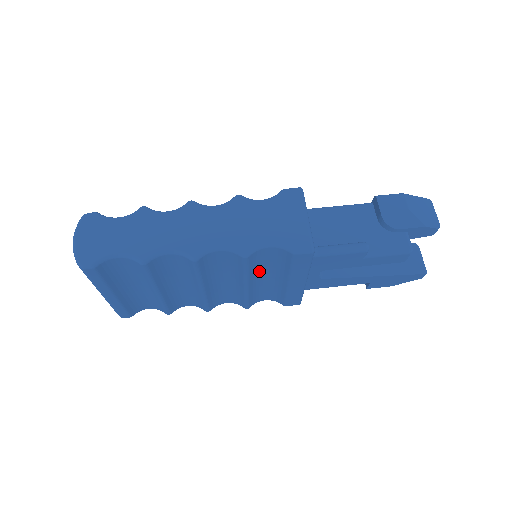
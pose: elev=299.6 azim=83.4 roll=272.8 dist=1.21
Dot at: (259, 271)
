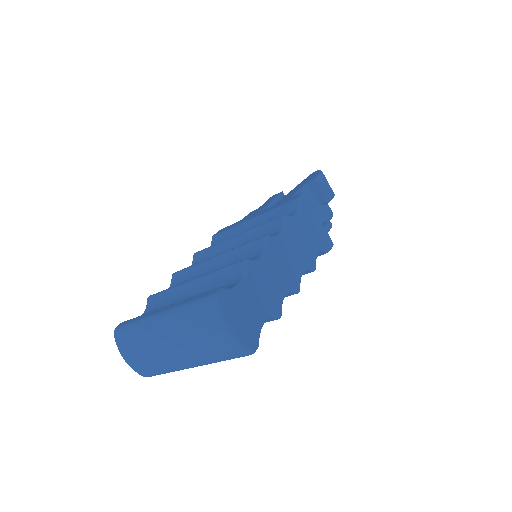
Dot at: occluded
